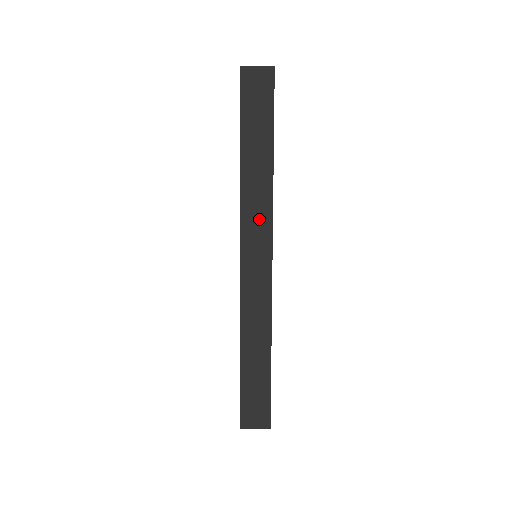
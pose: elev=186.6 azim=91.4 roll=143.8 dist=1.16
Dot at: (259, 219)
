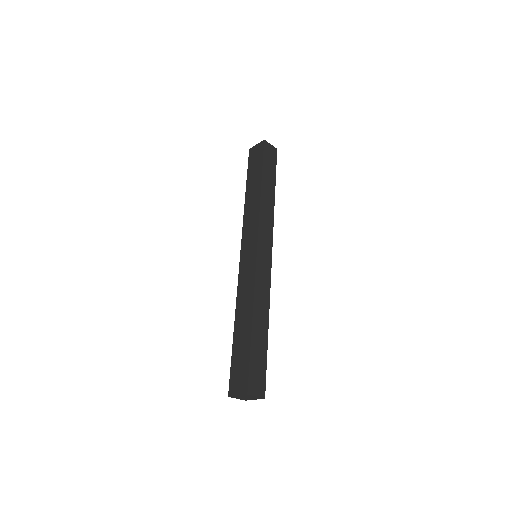
Dot at: (252, 226)
